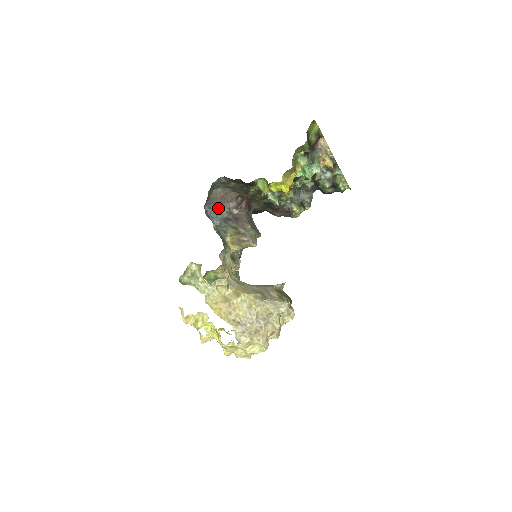
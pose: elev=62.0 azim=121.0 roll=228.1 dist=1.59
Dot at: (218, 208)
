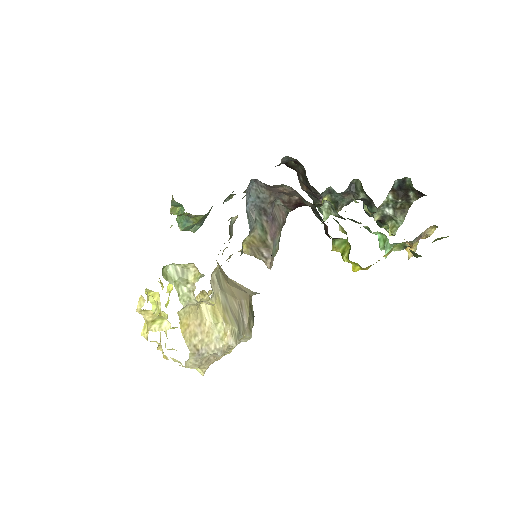
Dot at: (265, 191)
